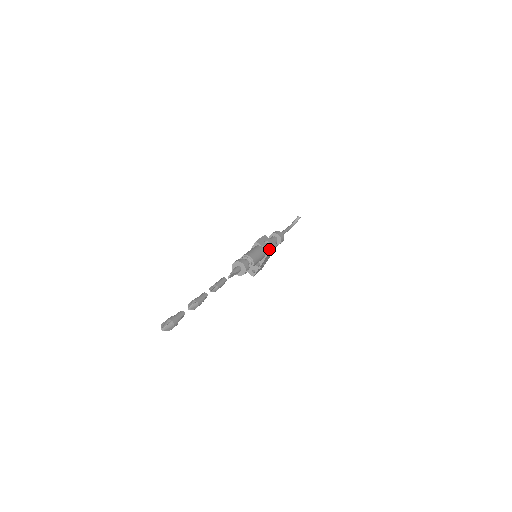
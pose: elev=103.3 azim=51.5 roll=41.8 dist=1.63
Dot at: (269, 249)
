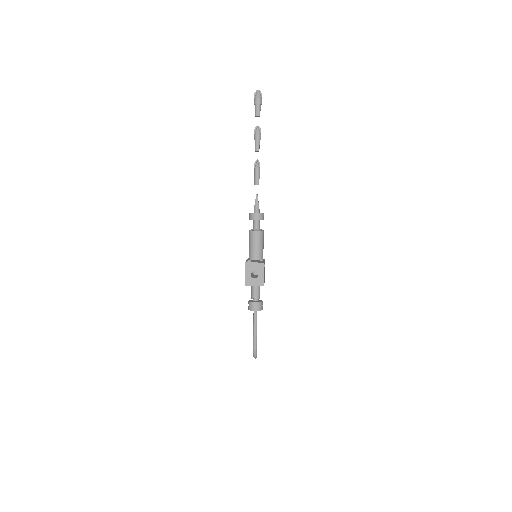
Dot at: occluded
